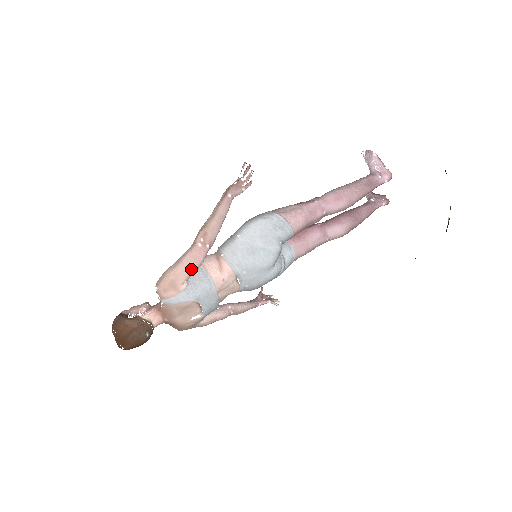
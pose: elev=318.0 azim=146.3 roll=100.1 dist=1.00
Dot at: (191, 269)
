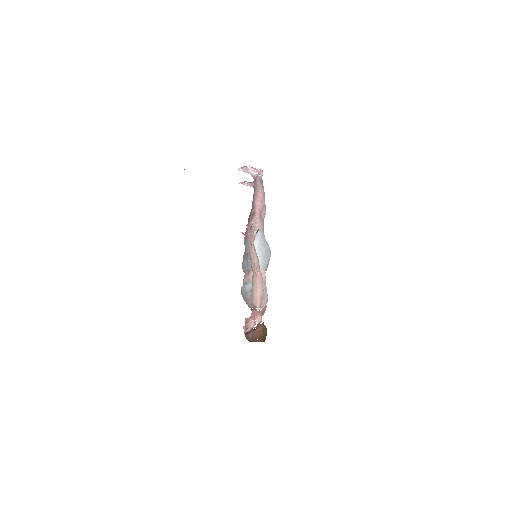
Dot at: occluded
